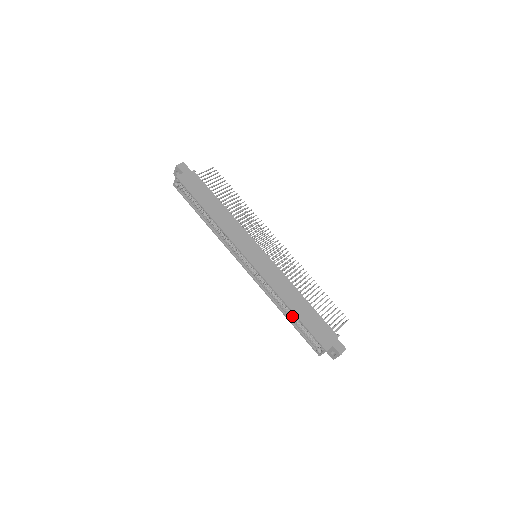
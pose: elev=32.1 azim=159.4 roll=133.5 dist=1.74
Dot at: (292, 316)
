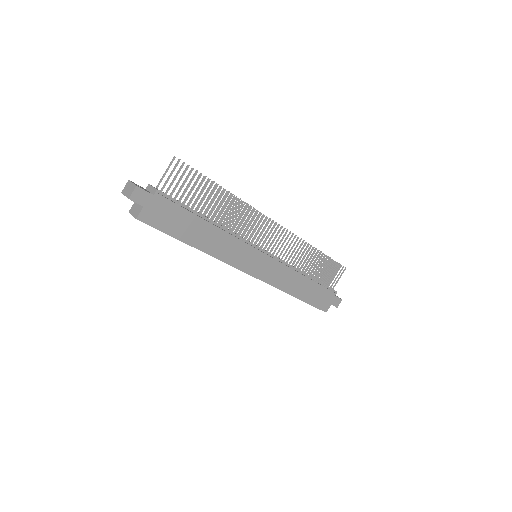
Dot at: occluded
